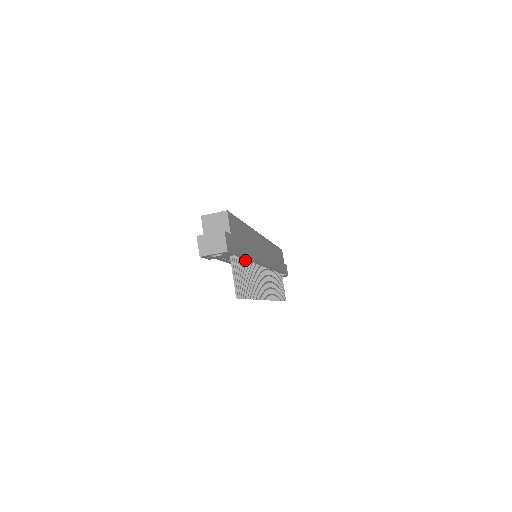
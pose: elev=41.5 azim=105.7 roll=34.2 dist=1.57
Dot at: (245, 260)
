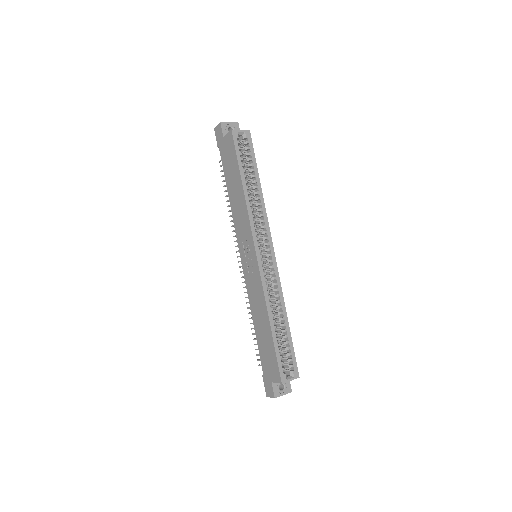
Dot at: occluded
